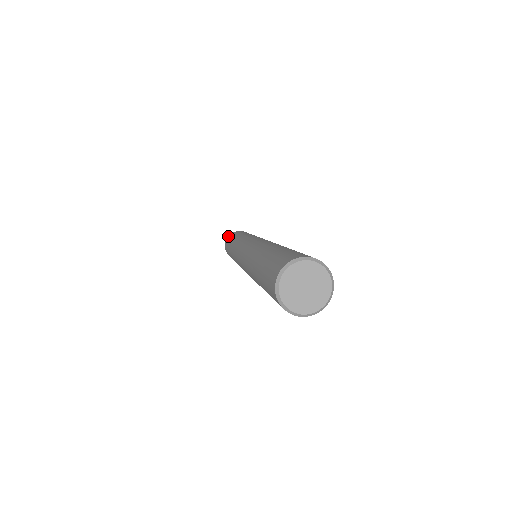
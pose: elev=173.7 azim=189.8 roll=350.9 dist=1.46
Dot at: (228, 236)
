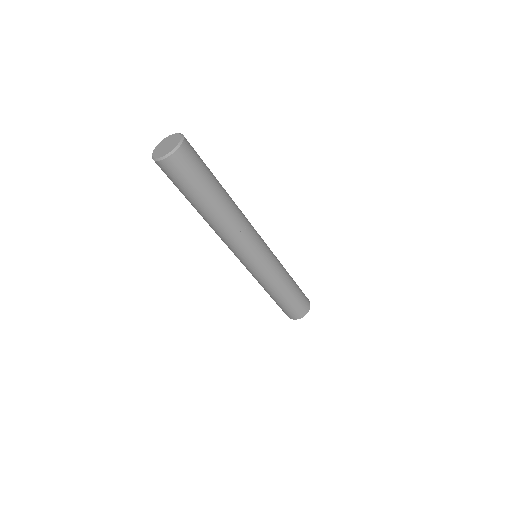
Dot at: occluded
